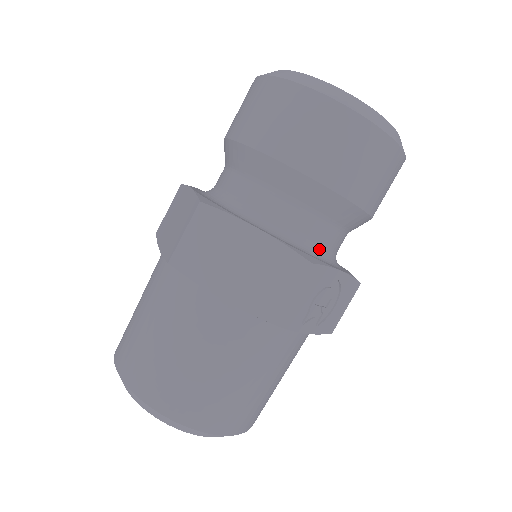
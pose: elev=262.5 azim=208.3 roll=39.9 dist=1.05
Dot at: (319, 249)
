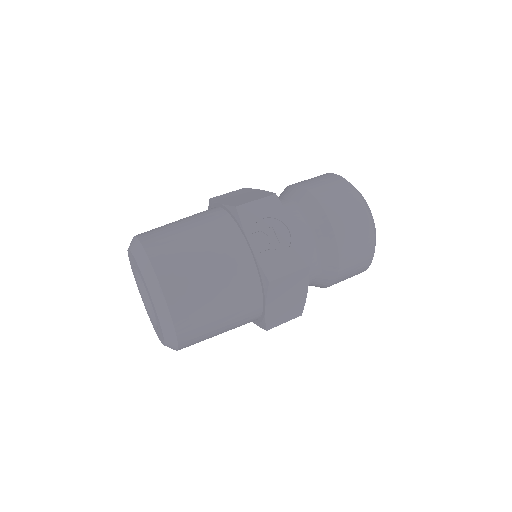
Dot at: occluded
